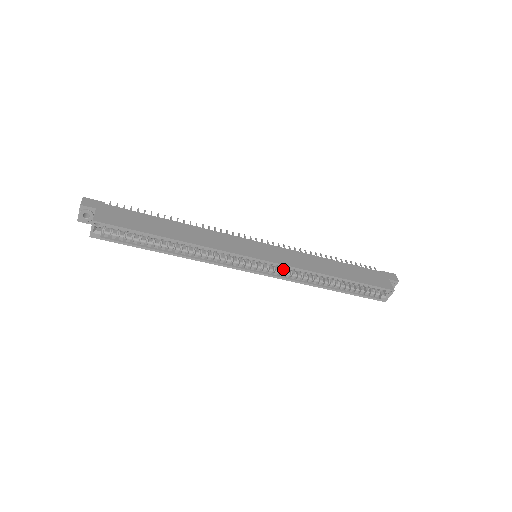
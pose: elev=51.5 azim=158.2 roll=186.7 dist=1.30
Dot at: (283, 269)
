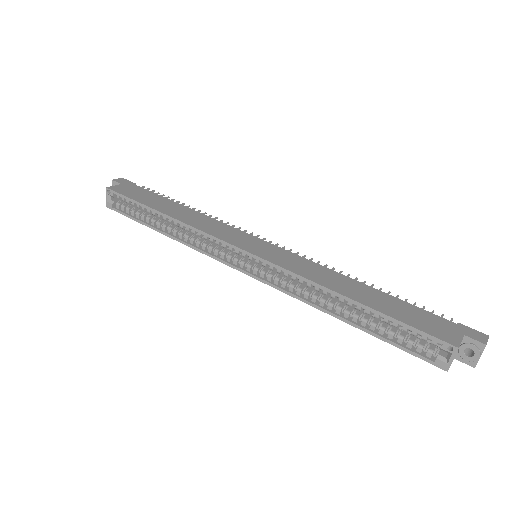
Dot at: (282, 276)
